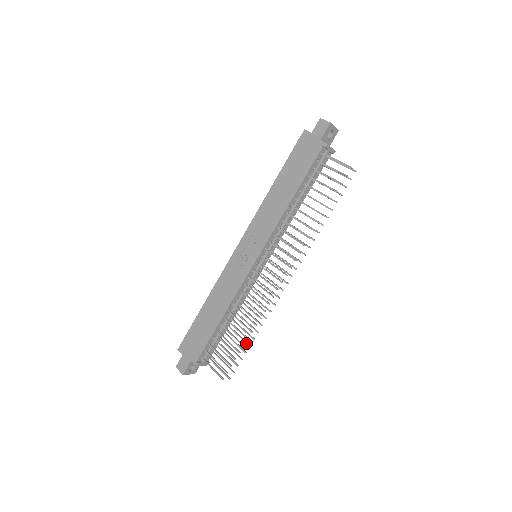
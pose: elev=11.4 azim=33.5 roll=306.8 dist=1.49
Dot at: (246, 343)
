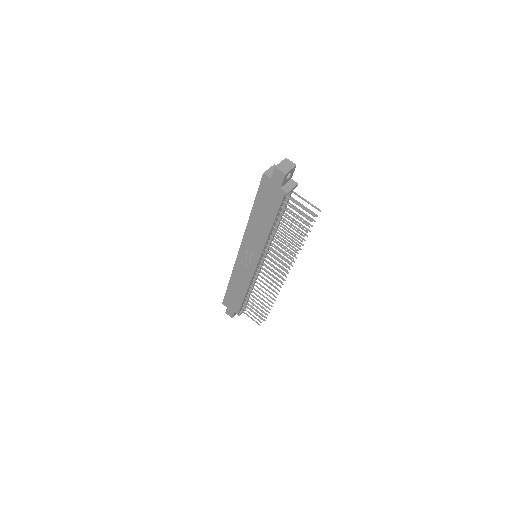
Dot at: occluded
